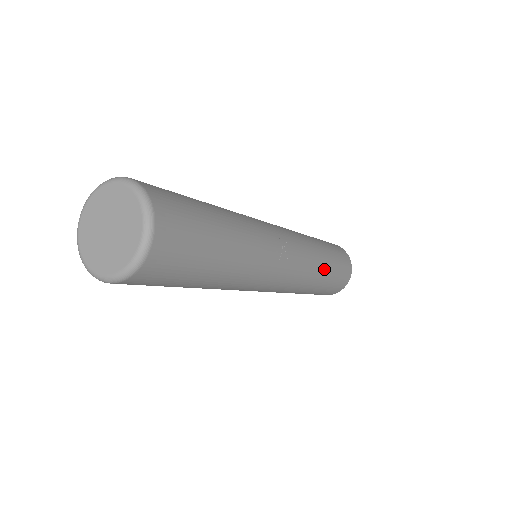
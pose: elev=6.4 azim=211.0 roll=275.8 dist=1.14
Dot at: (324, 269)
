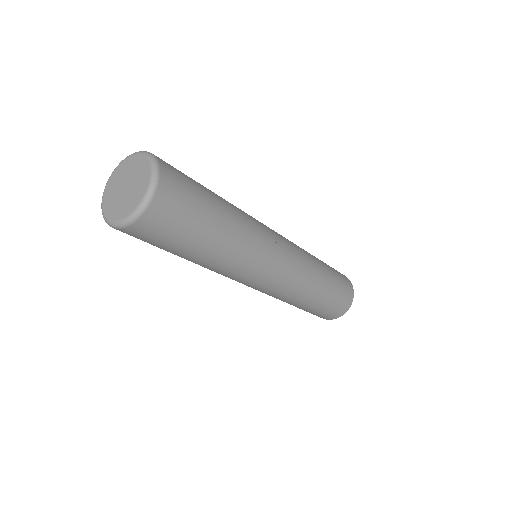
Dot at: (321, 283)
